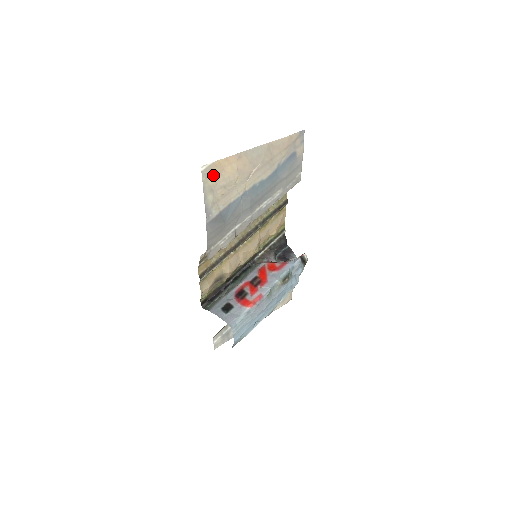
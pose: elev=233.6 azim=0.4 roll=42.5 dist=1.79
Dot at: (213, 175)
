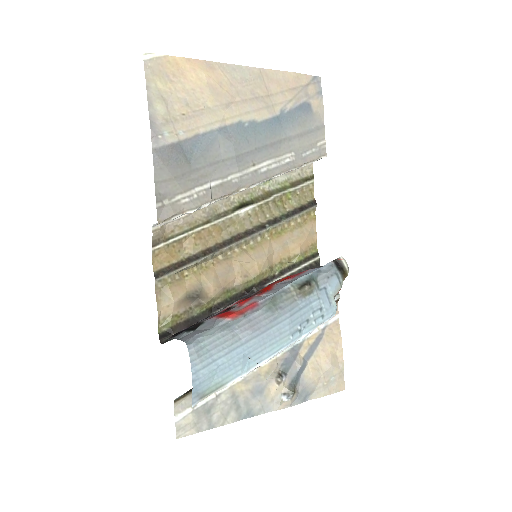
Dot at: (165, 76)
